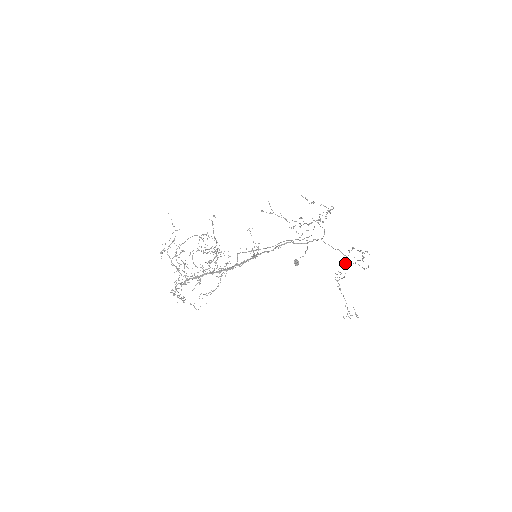
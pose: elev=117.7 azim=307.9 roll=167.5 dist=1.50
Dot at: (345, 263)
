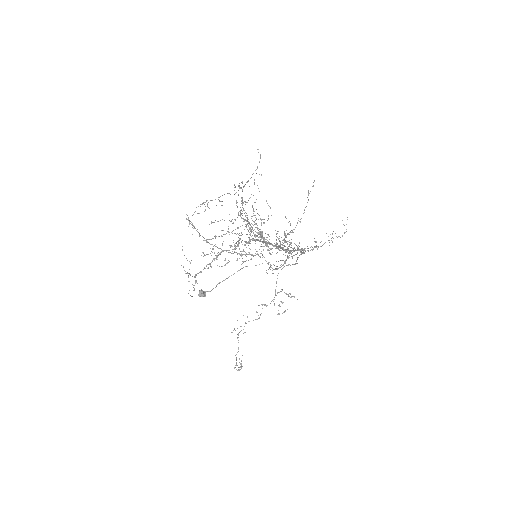
Dot at: (264, 304)
